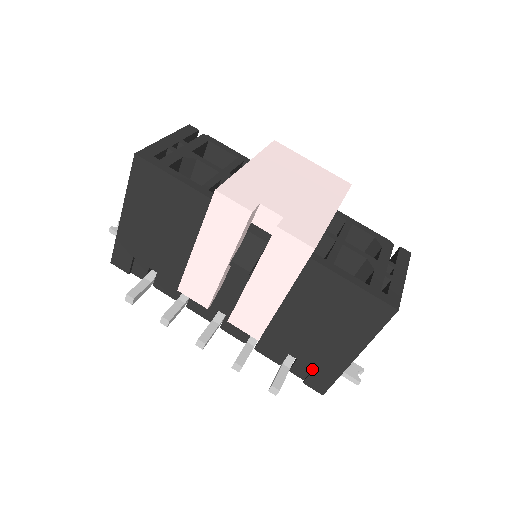
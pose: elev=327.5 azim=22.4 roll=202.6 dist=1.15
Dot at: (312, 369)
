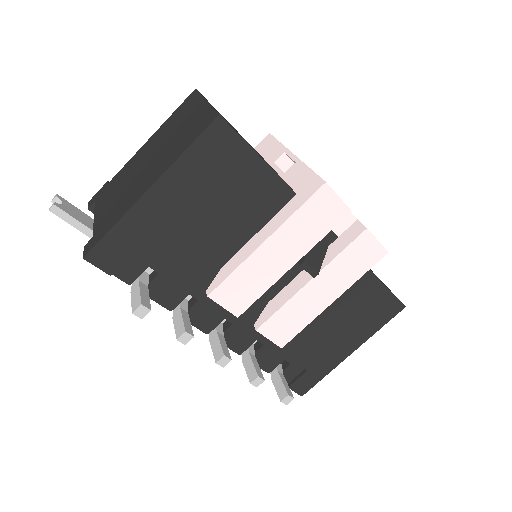
Dot at: (301, 371)
